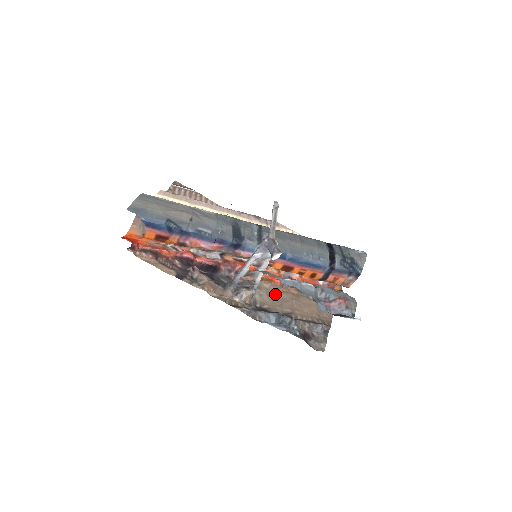
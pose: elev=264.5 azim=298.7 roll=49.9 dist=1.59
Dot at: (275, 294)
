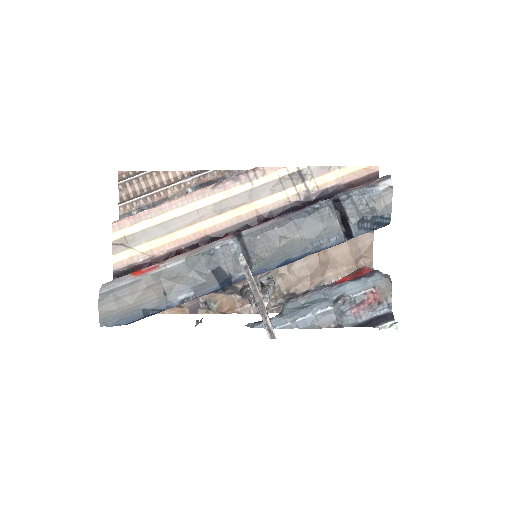
Dot at: (298, 266)
